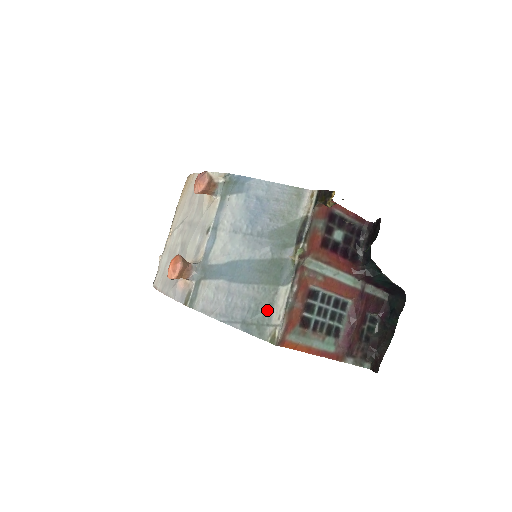
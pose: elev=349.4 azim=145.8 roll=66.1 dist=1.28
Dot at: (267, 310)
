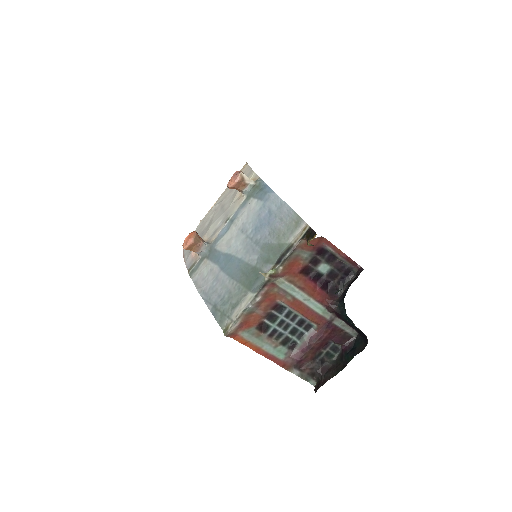
Dot at: (233, 305)
